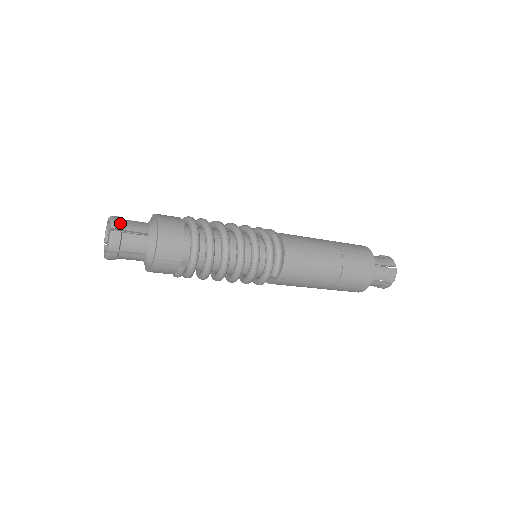
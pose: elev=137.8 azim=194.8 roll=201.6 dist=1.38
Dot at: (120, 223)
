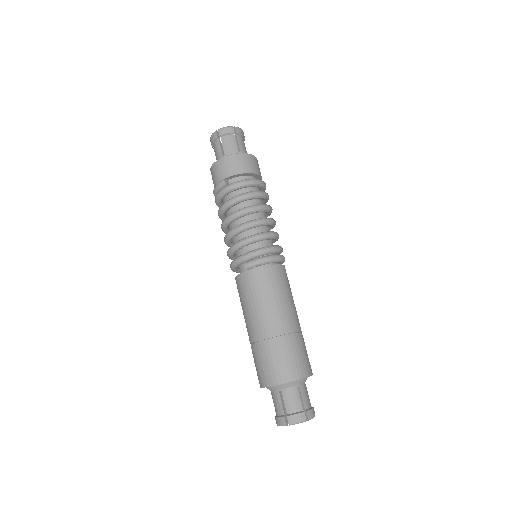
Dot at: (241, 133)
